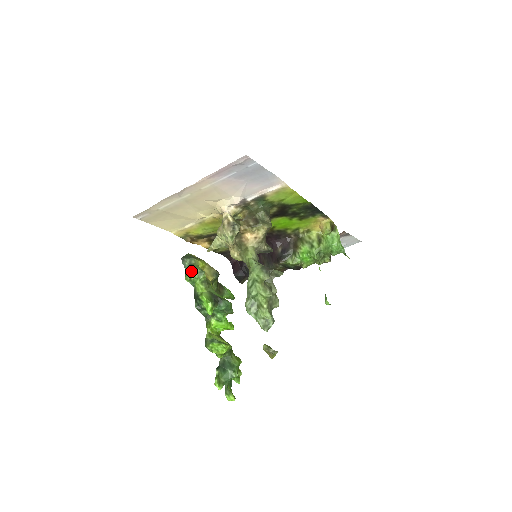
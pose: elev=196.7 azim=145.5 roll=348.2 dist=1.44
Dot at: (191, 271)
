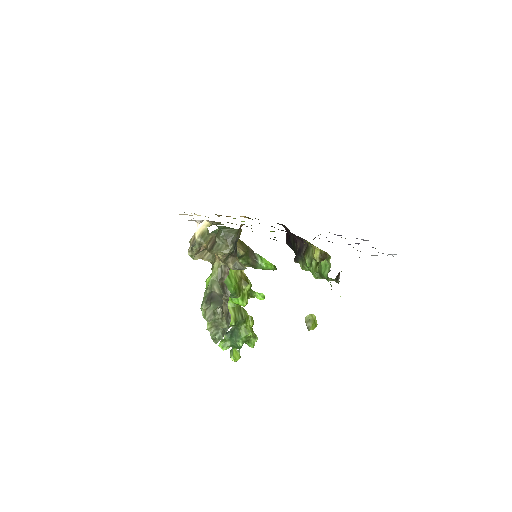
Dot at: occluded
